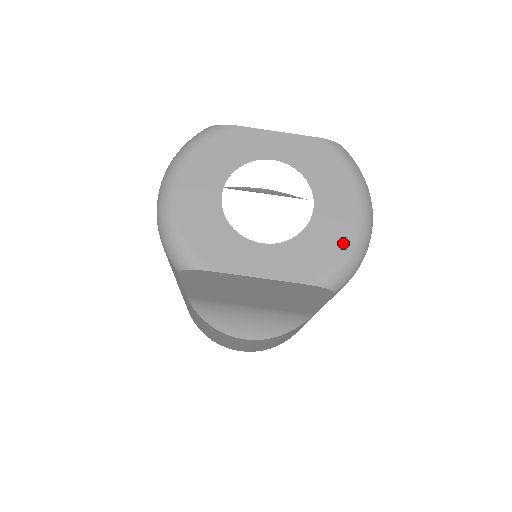
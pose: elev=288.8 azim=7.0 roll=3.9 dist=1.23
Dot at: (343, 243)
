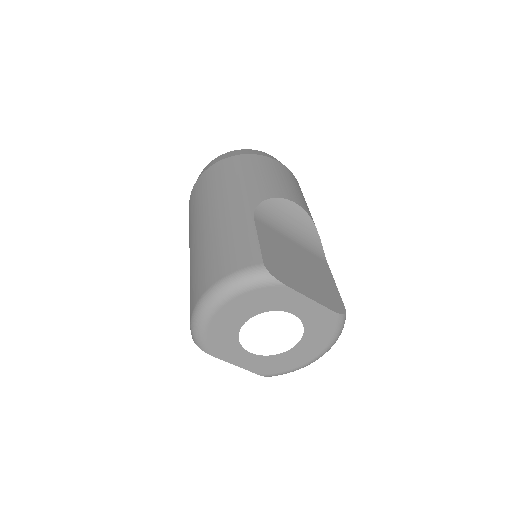
Dot at: (296, 366)
